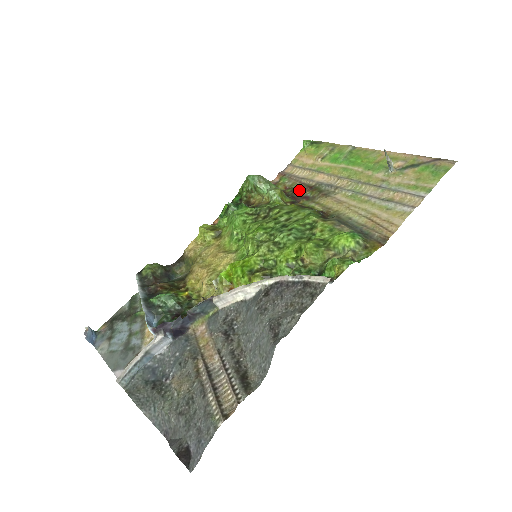
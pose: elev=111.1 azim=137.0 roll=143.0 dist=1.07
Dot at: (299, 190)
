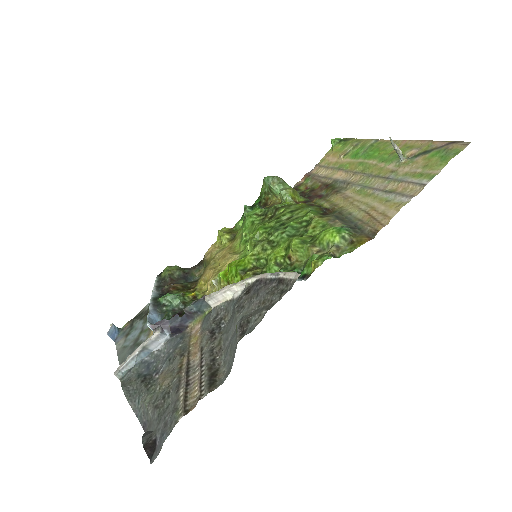
Dot at: (316, 189)
